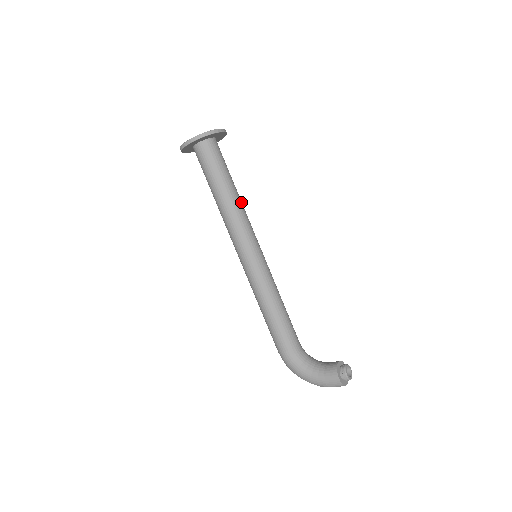
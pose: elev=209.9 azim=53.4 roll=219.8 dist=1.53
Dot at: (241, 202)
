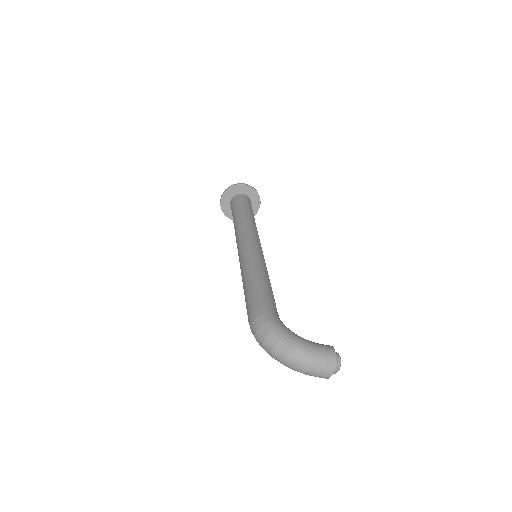
Dot at: occluded
